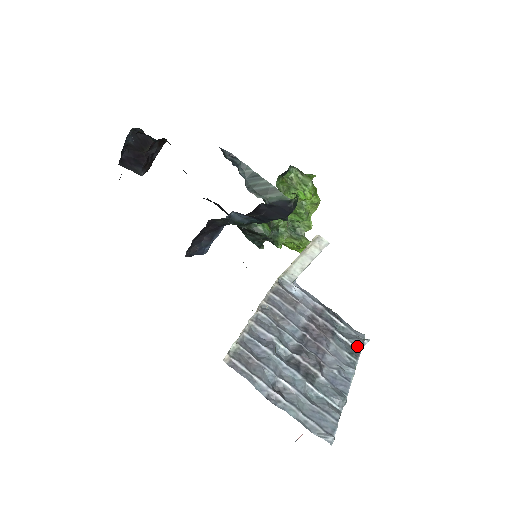
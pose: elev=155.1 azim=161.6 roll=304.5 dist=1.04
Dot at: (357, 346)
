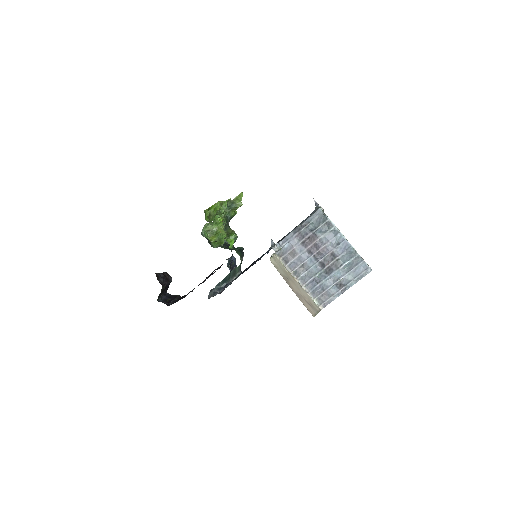
Dot at: (325, 221)
